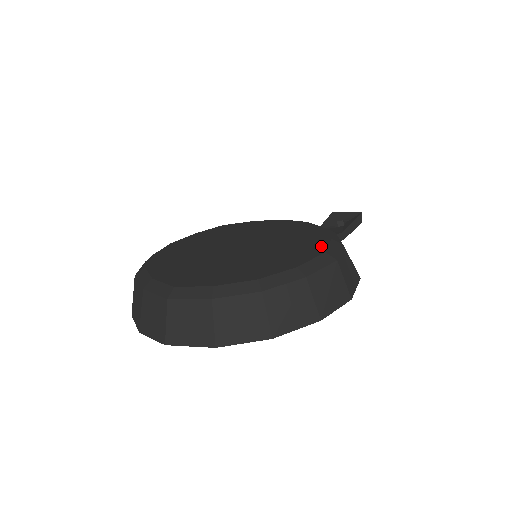
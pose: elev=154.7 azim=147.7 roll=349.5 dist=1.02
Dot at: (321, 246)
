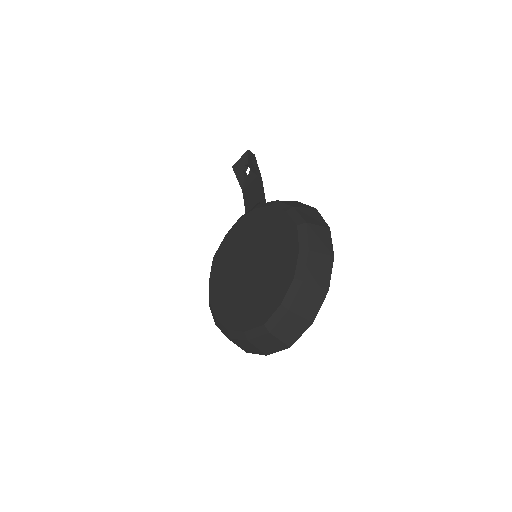
Dot at: (289, 223)
